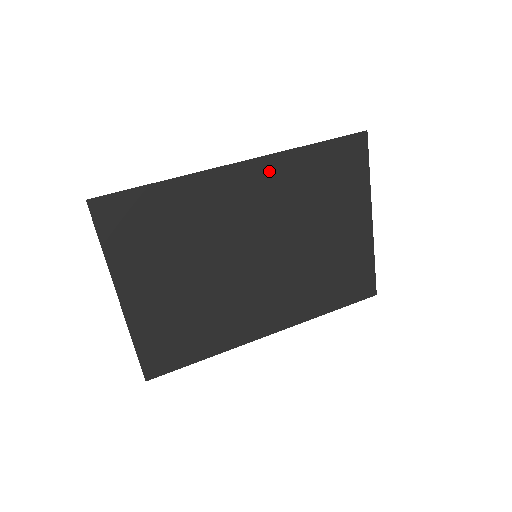
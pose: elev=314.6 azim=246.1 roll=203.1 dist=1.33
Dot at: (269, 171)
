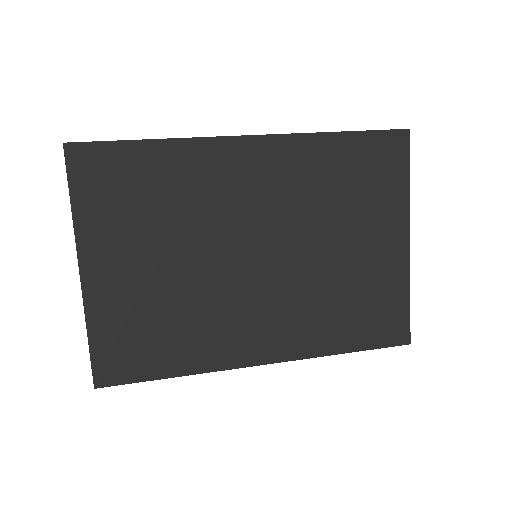
Dot at: (283, 153)
